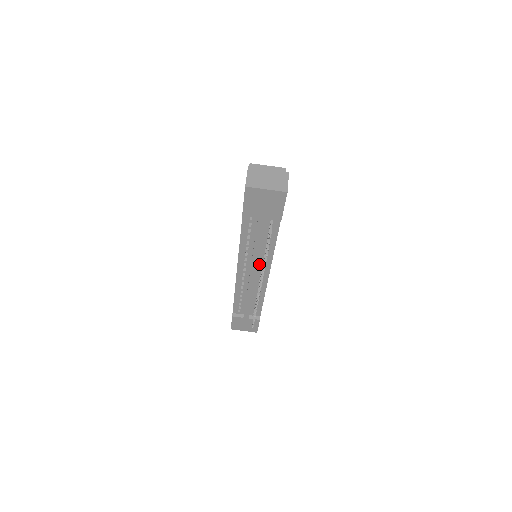
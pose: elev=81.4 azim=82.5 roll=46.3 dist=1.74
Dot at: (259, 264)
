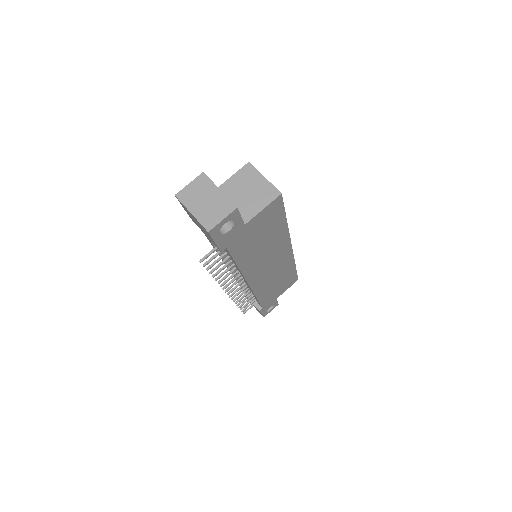
Dot at: (236, 269)
